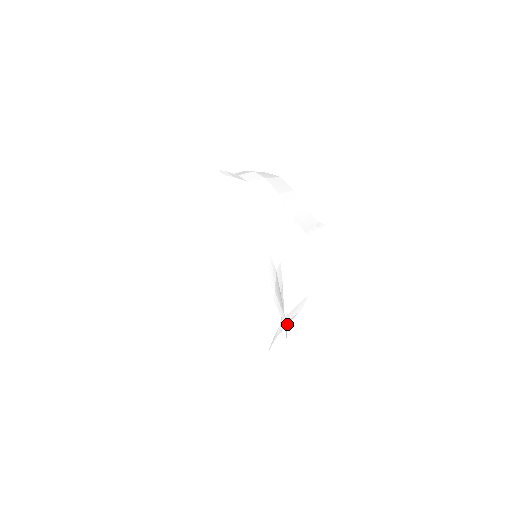
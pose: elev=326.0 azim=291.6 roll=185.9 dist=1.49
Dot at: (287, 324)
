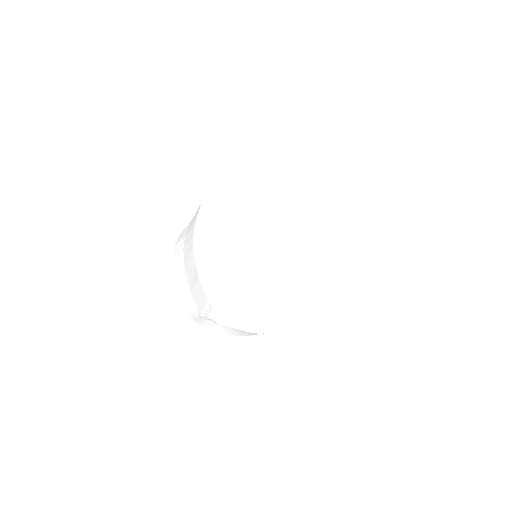
Dot at: occluded
